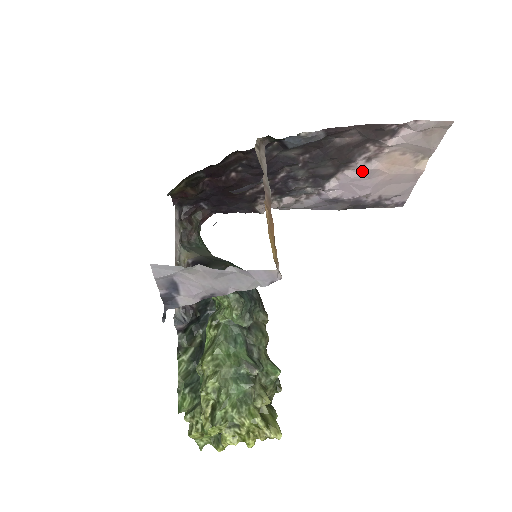
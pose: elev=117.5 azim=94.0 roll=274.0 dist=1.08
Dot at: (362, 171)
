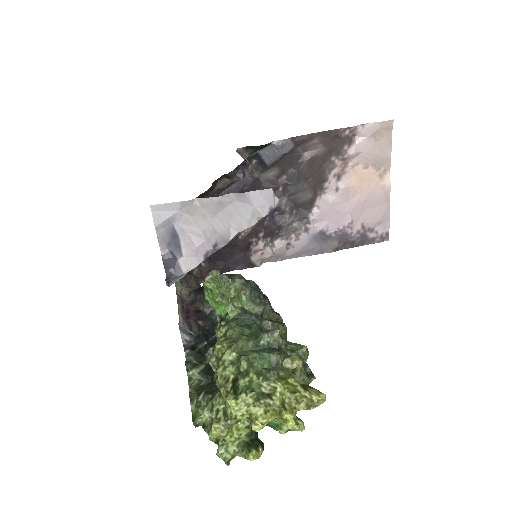
Dot at: (337, 192)
